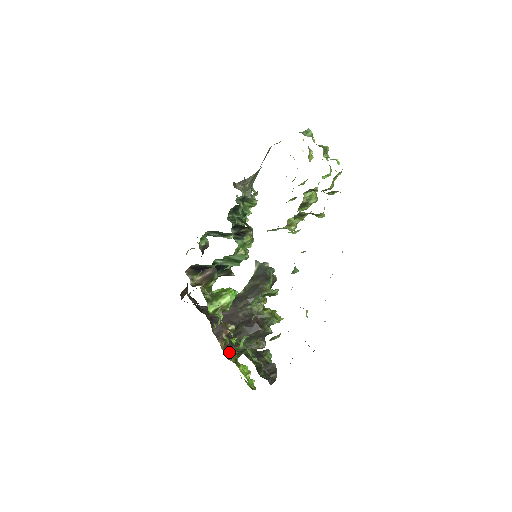
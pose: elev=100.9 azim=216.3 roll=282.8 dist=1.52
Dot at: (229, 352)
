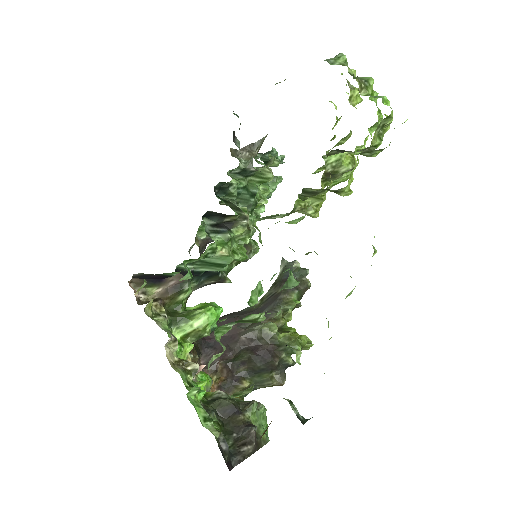
Dot at: (228, 389)
